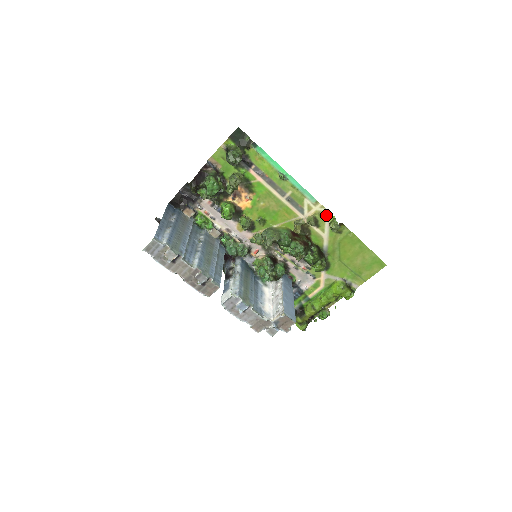
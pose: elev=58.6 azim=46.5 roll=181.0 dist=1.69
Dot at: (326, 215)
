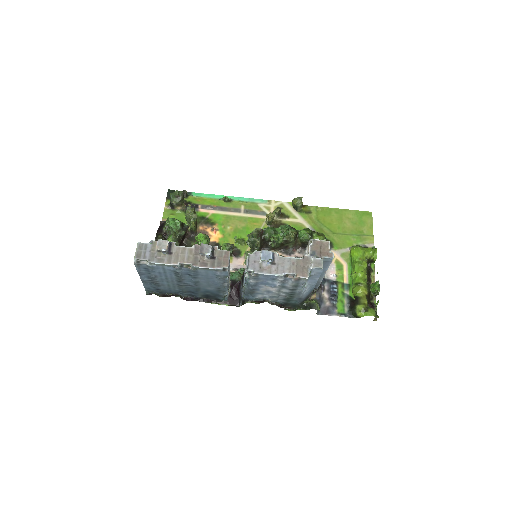
Dot at: (285, 206)
